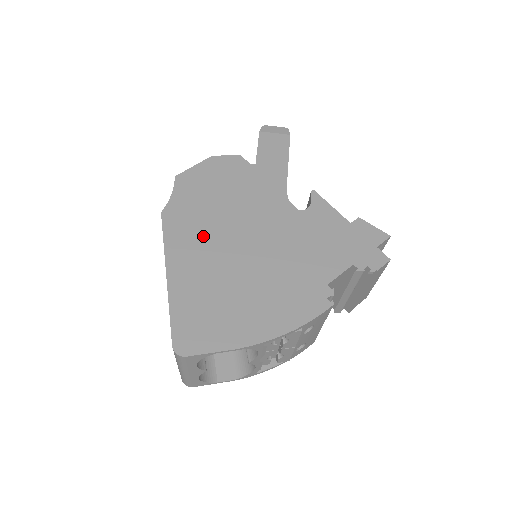
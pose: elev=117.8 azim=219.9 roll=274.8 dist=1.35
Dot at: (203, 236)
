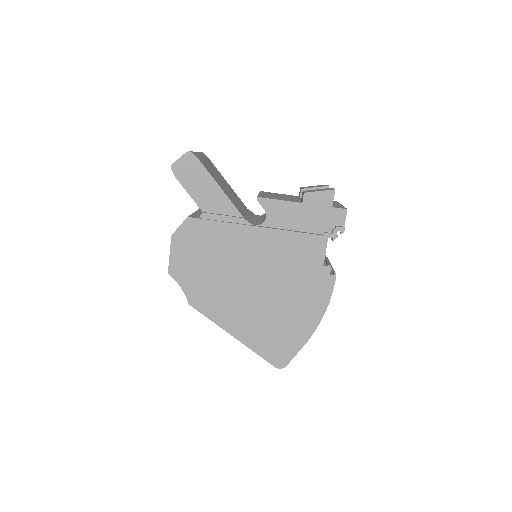
Dot at: (227, 298)
